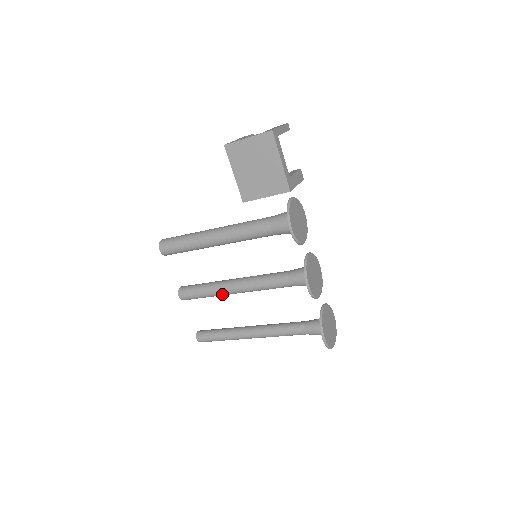
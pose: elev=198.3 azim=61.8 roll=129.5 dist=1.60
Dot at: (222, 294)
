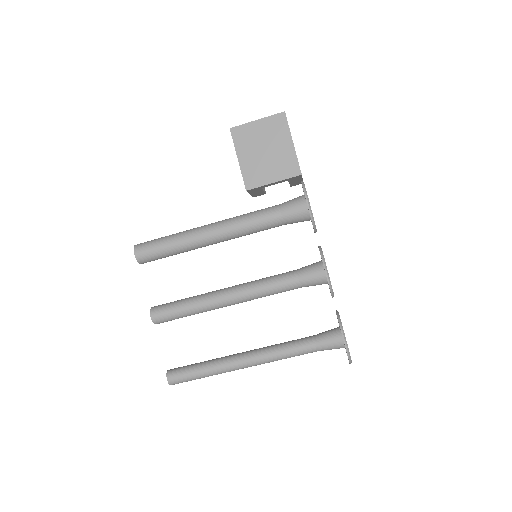
Dot at: (211, 307)
